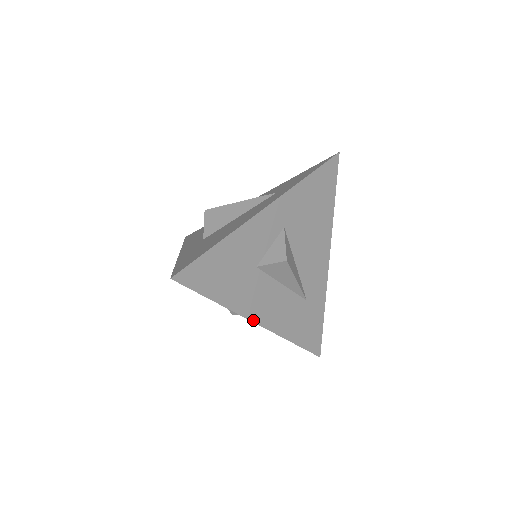
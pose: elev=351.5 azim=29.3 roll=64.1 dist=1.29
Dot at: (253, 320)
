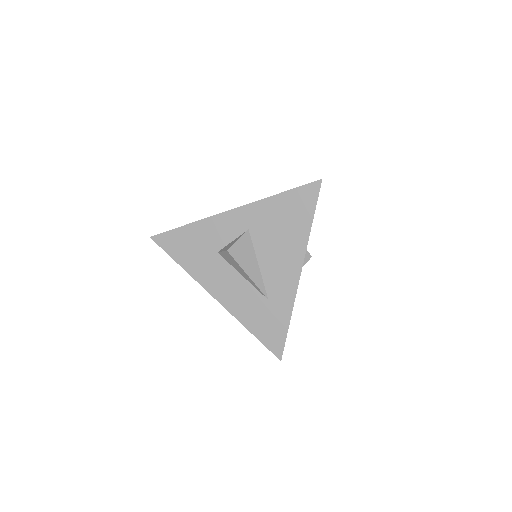
Dot at: (210, 292)
